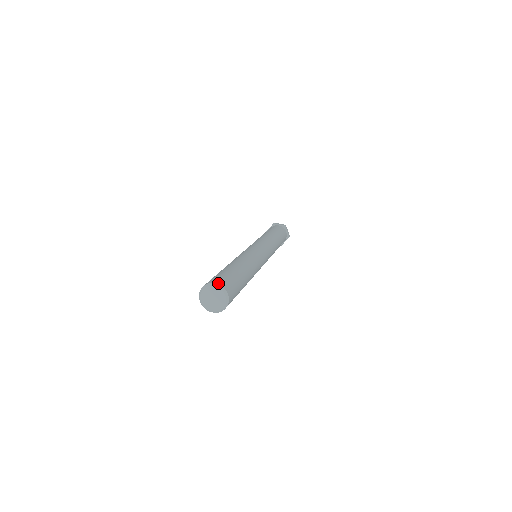
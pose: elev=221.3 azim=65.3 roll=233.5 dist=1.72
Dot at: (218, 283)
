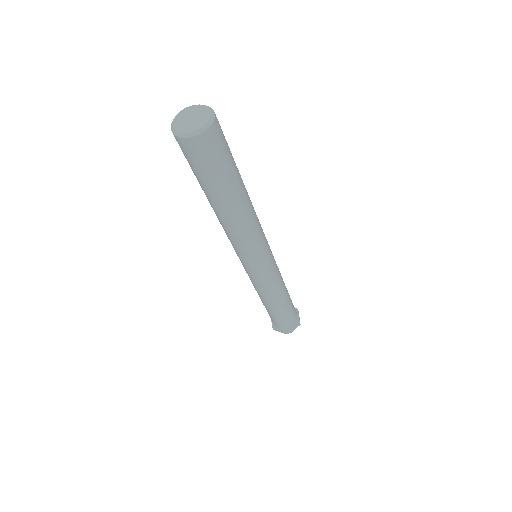
Dot at: (207, 107)
